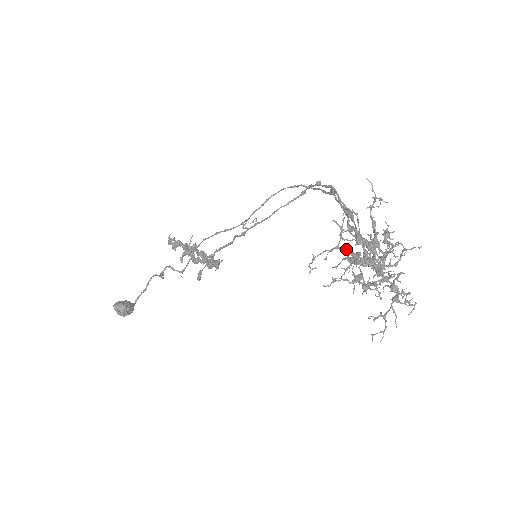
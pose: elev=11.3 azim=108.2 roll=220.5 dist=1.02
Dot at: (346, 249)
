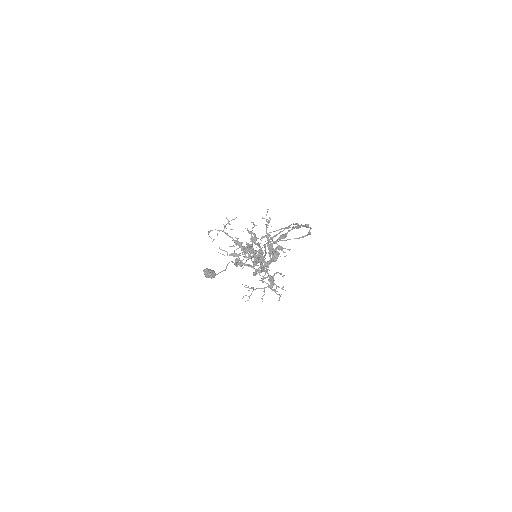
Dot at: occluded
